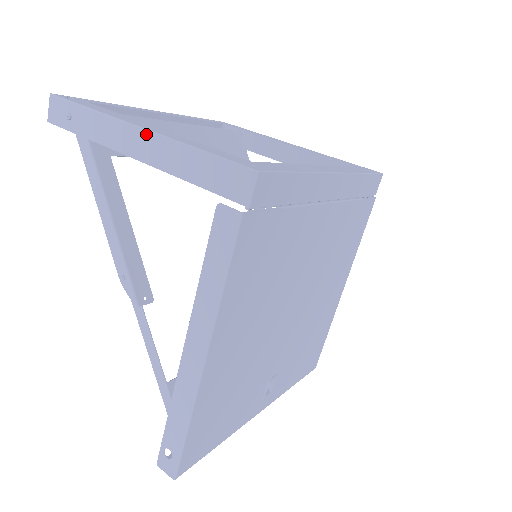
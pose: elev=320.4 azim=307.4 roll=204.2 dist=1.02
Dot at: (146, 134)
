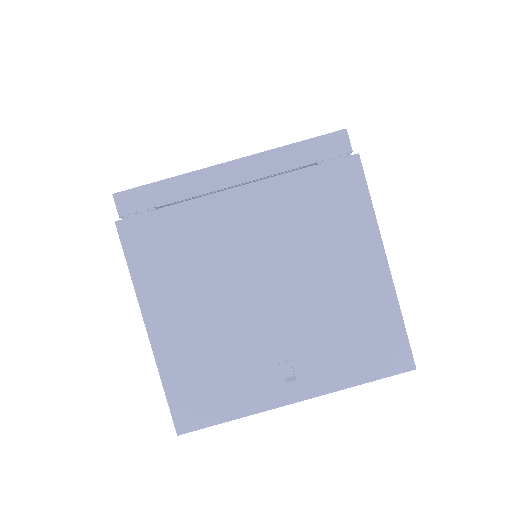
Dot at: occluded
